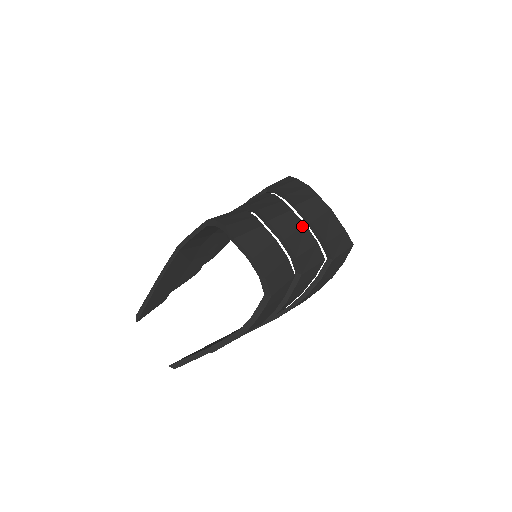
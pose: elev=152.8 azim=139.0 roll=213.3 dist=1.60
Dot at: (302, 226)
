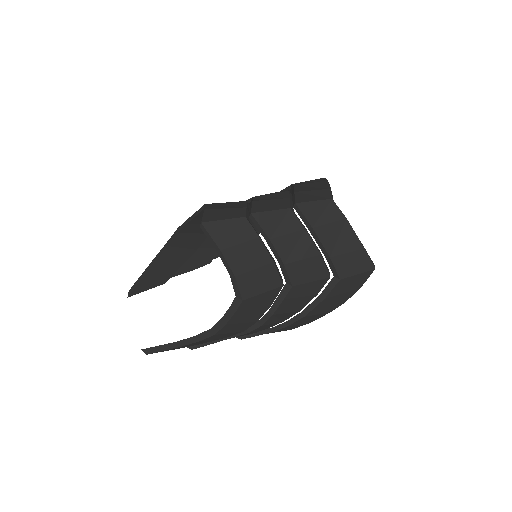
Dot at: (300, 230)
